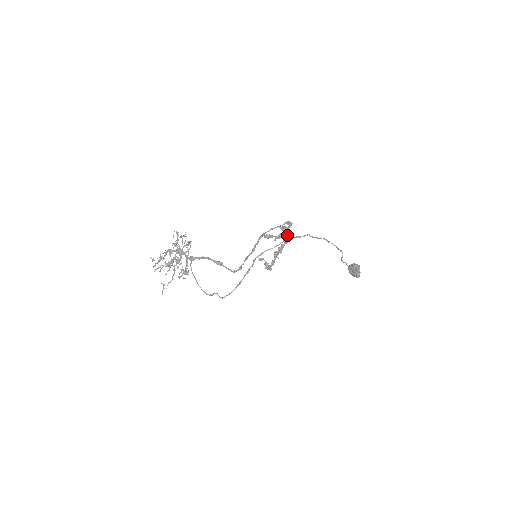
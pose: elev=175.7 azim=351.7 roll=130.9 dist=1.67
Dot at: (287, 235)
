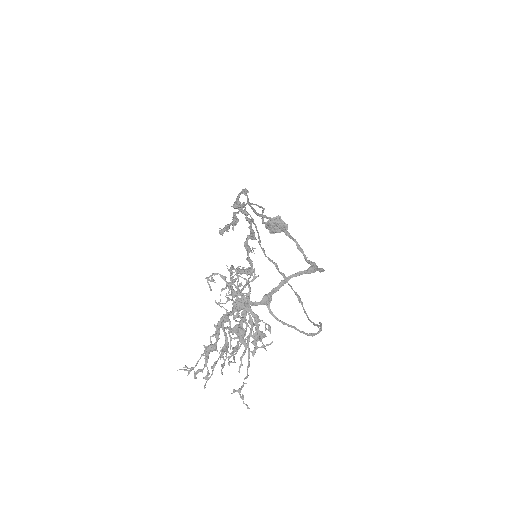
Dot at: (244, 212)
